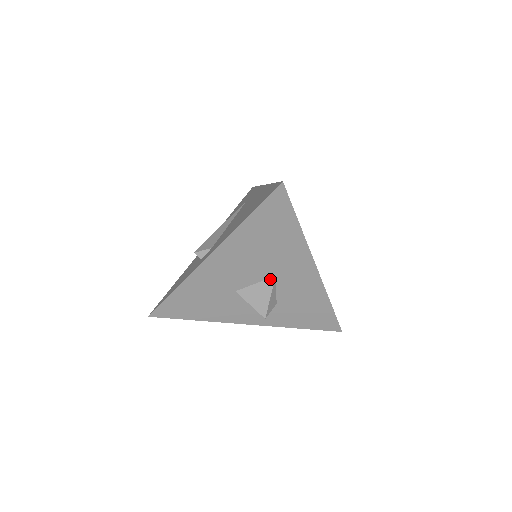
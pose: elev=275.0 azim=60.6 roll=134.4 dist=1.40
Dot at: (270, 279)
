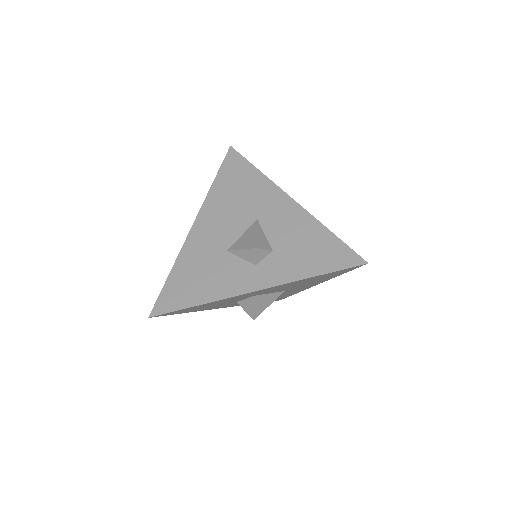
Dot at: (254, 224)
